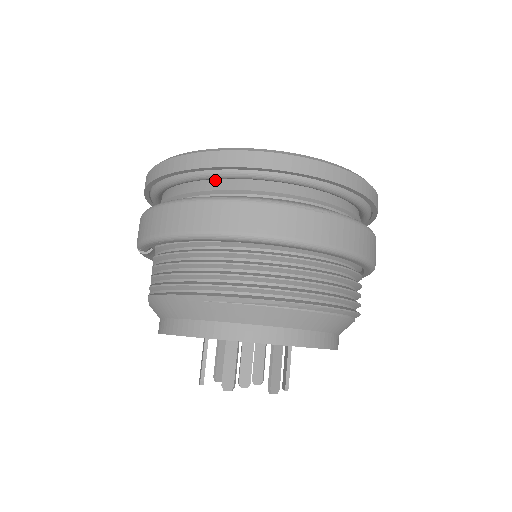
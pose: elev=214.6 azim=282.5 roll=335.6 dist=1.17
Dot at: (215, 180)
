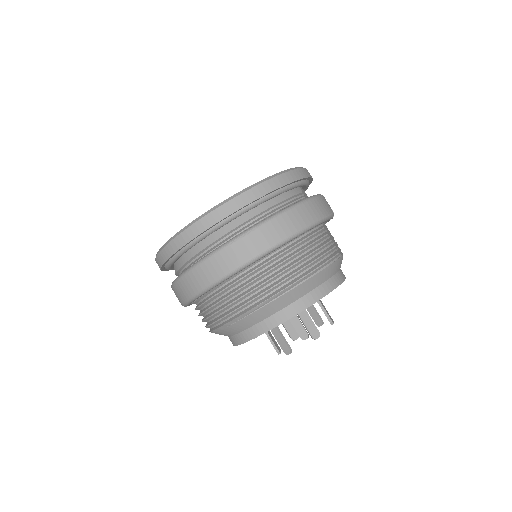
Dot at: (184, 254)
